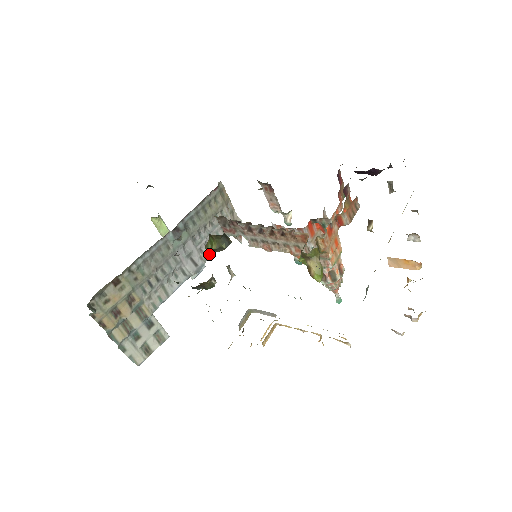
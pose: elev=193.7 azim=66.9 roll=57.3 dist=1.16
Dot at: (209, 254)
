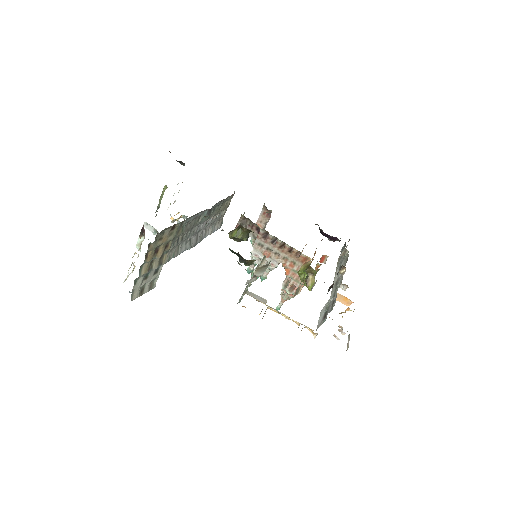
Dot at: (204, 237)
